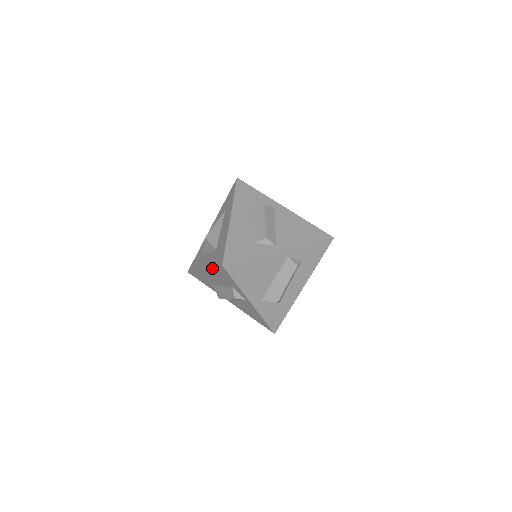
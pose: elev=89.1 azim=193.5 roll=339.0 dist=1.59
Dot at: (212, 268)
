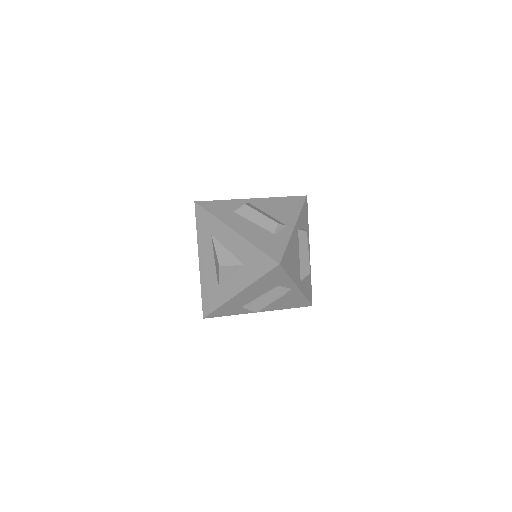
Dot at: (258, 280)
